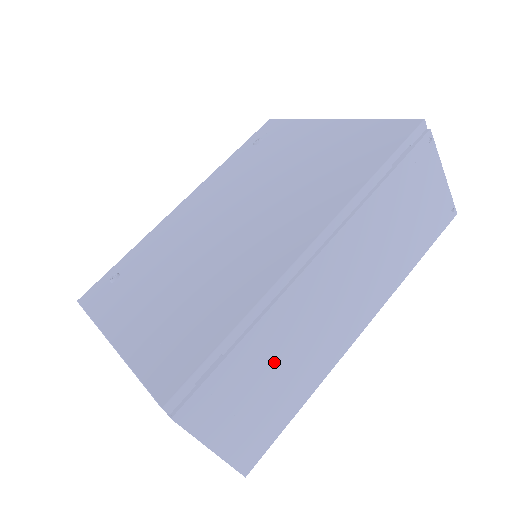
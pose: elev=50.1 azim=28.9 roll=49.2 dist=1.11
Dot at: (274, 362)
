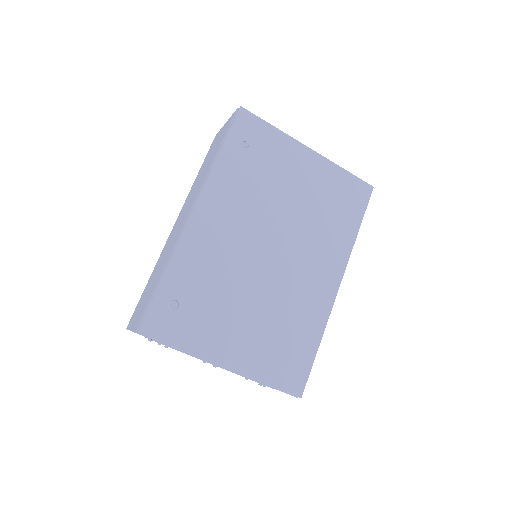
Dot at: occluded
